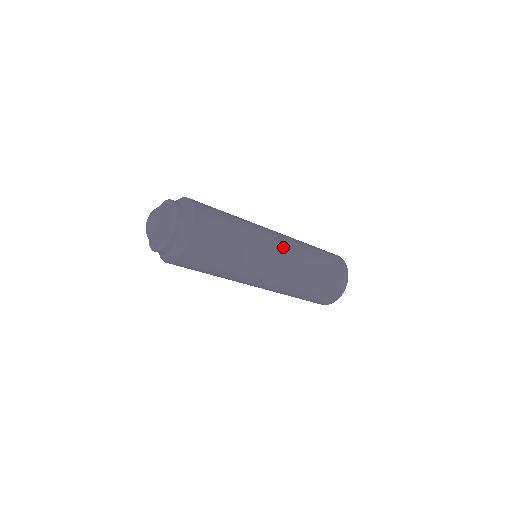
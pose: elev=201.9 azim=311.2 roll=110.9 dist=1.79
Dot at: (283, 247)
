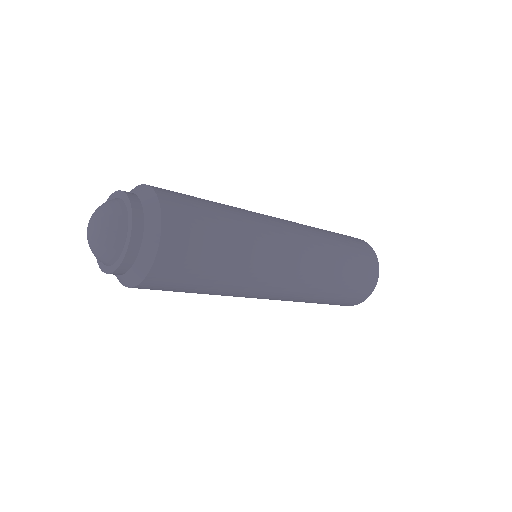
Dot at: (295, 256)
